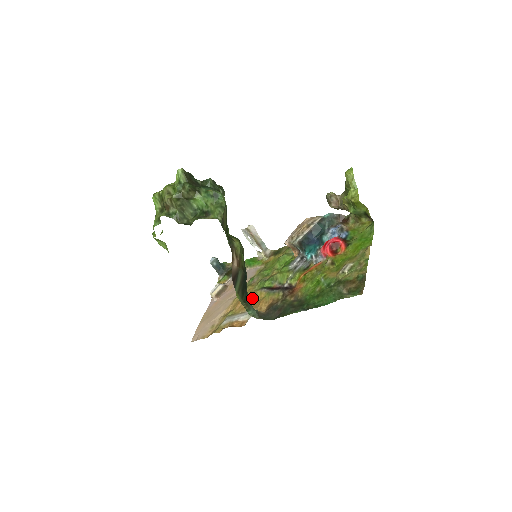
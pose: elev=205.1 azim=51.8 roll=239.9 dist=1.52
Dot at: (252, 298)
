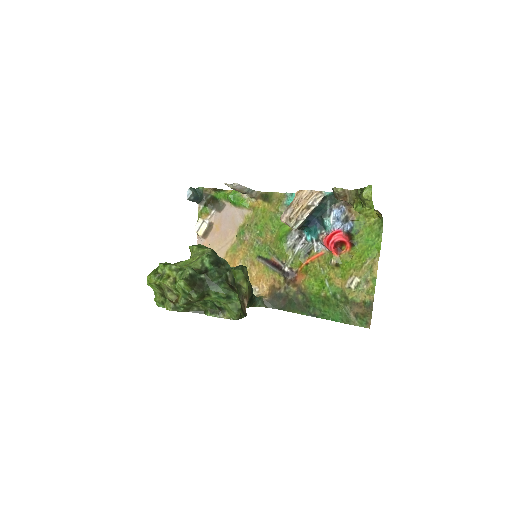
Dot at: (249, 265)
